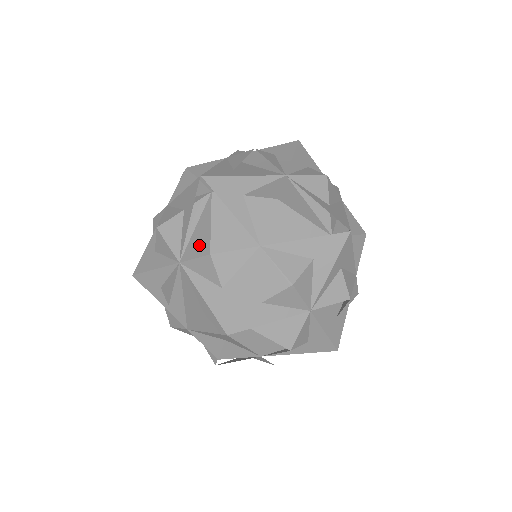
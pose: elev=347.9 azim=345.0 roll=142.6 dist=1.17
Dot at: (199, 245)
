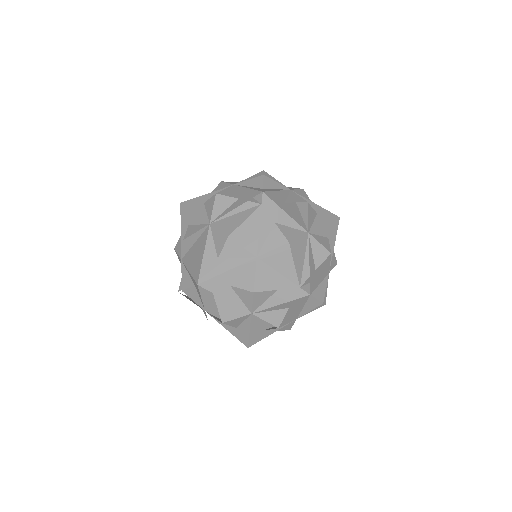
Dot at: (228, 226)
